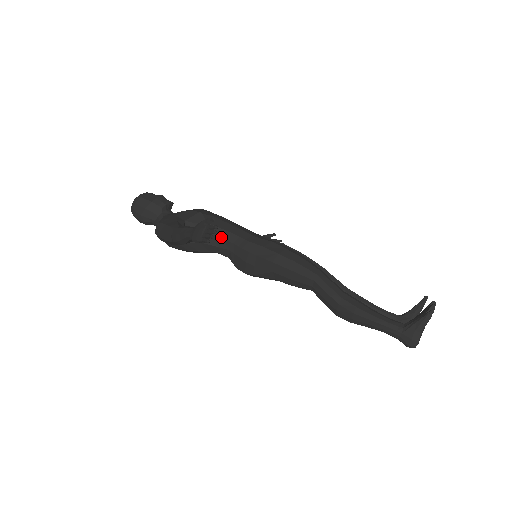
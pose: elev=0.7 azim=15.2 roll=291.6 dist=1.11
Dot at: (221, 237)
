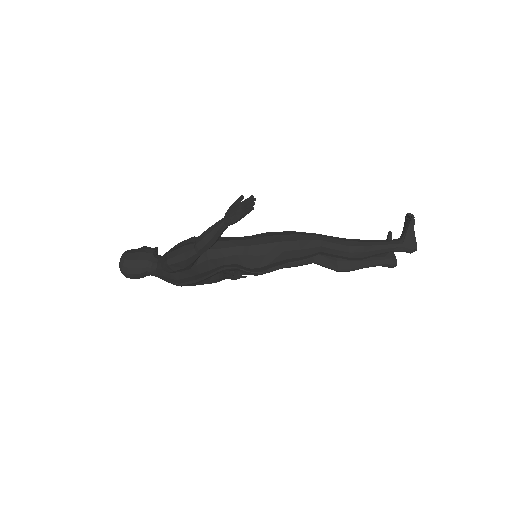
Dot at: (225, 247)
